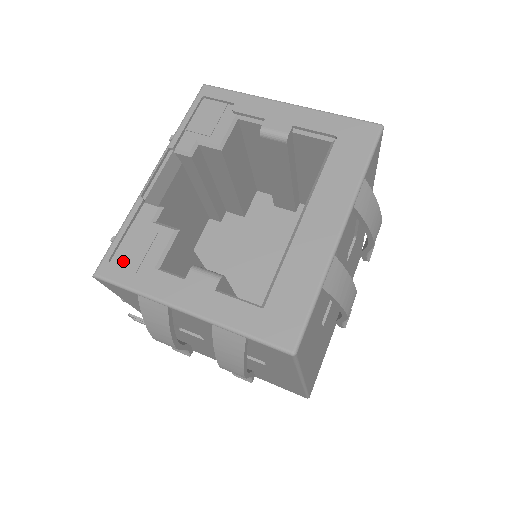
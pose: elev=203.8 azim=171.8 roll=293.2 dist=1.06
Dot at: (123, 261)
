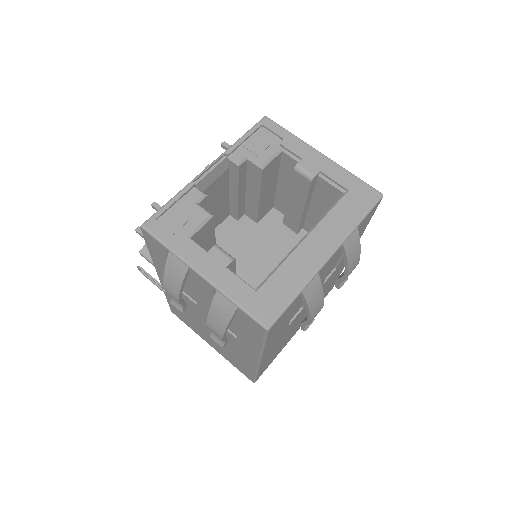
Dot at: (166, 223)
